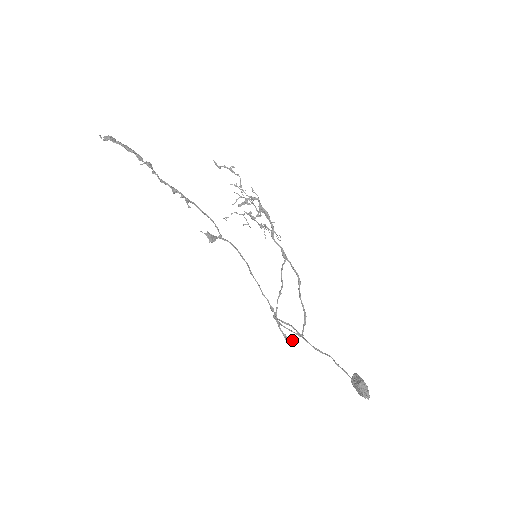
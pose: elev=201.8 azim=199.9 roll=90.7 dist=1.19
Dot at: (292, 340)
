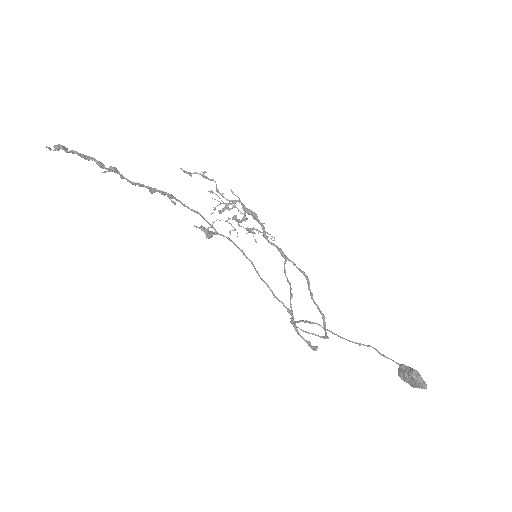
Dot at: (317, 347)
